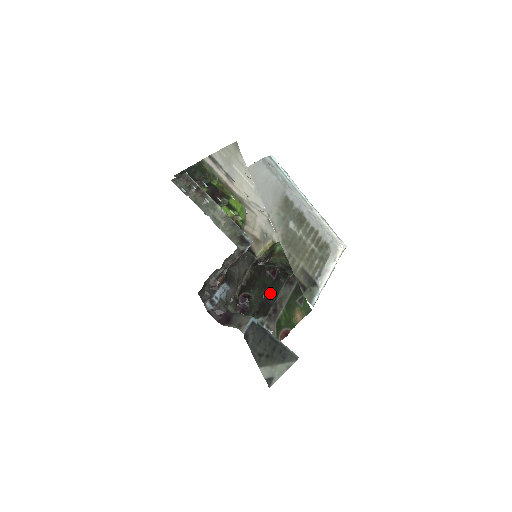
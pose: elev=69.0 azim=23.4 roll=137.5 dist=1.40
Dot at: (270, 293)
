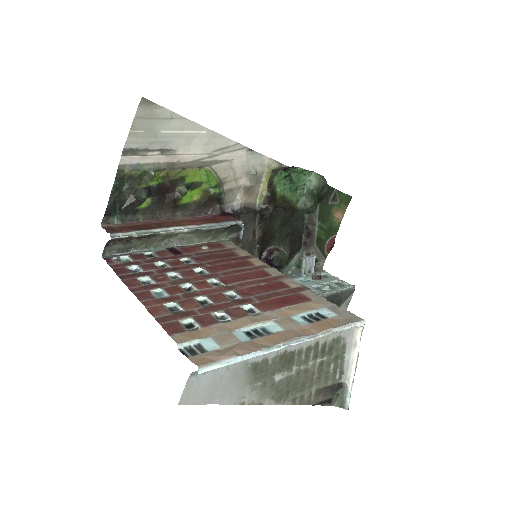
Dot at: (294, 224)
